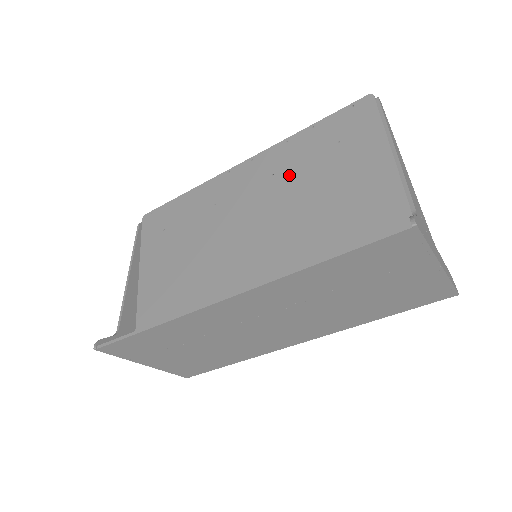
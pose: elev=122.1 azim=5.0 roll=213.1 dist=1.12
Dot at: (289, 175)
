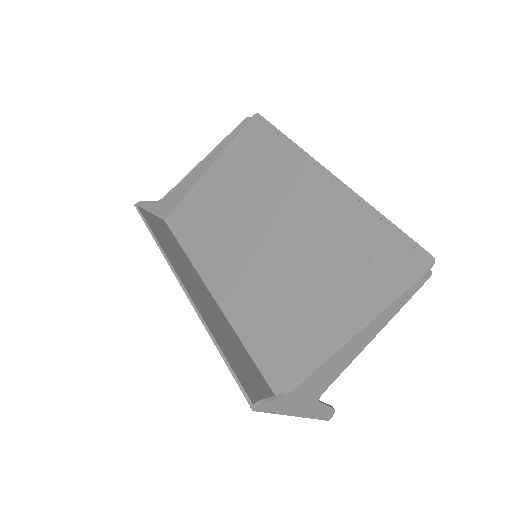
Dot at: (323, 234)
